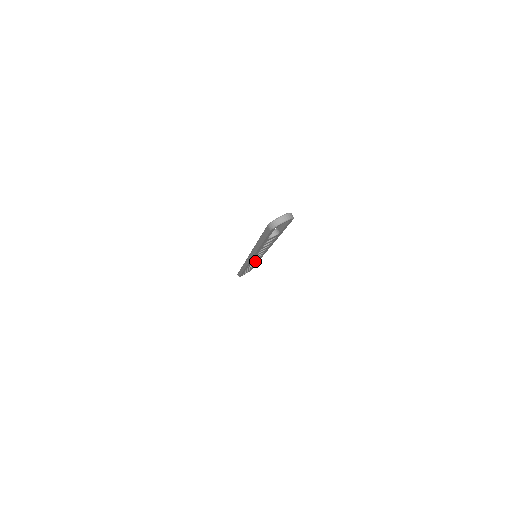
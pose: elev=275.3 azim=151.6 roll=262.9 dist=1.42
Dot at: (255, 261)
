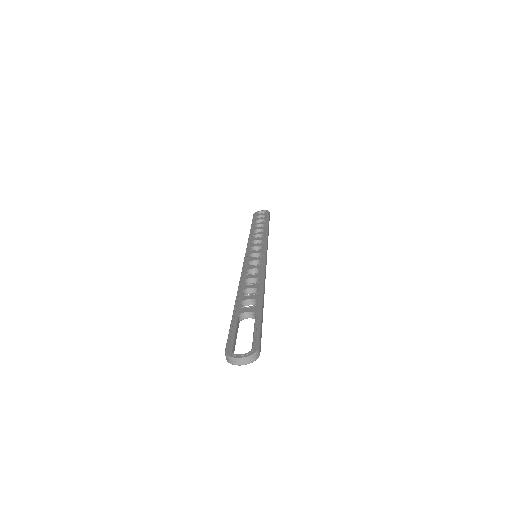
Dot at: occluded
